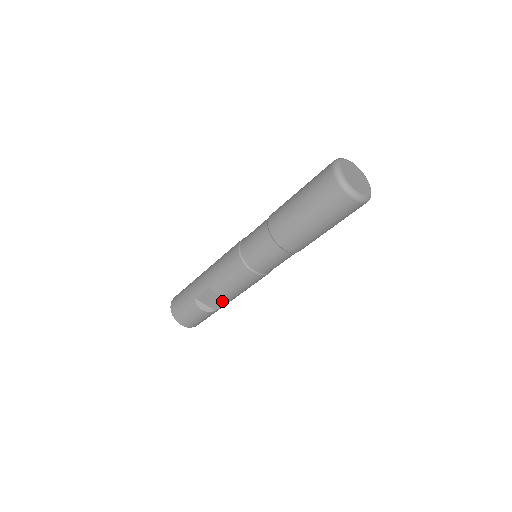
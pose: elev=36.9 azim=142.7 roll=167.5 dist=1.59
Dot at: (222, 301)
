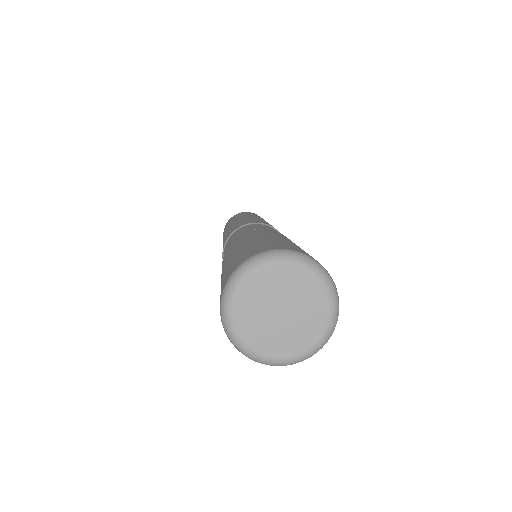
Dot at: occluded
